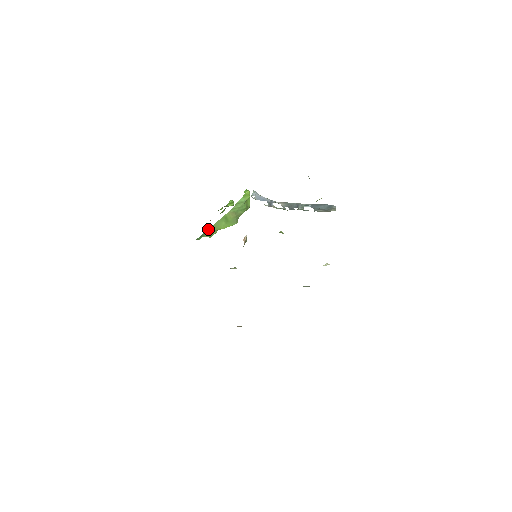
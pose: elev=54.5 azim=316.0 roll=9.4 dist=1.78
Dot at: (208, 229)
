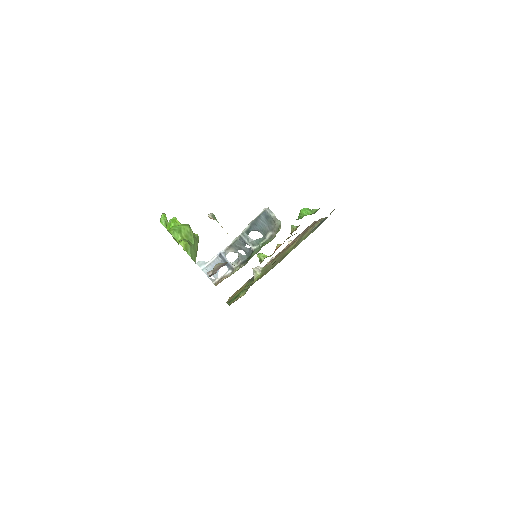
Dot at: occluded
